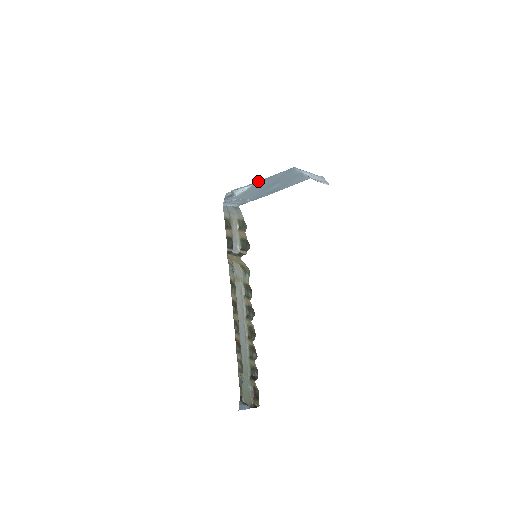
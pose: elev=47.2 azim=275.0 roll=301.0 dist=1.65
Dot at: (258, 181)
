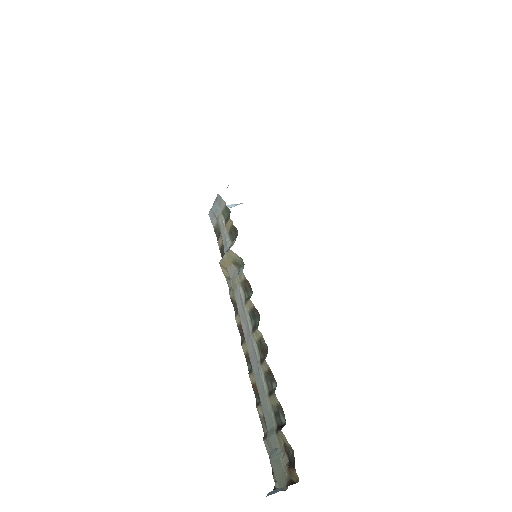
Dot at: occluded
